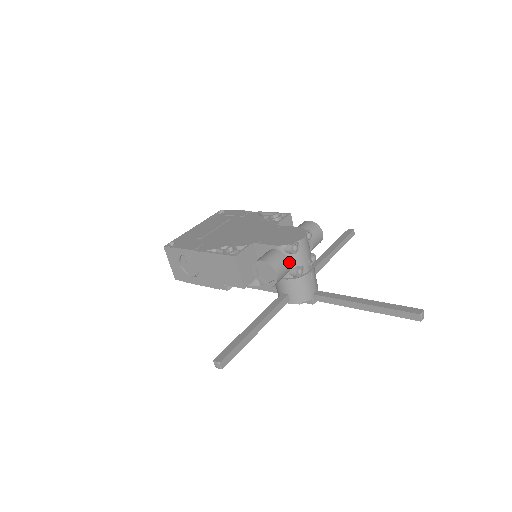
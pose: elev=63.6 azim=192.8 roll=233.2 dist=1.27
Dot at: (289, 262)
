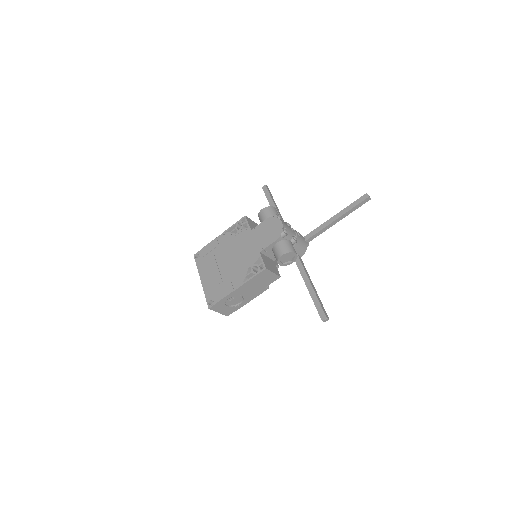
Dot at: (289, 241)
